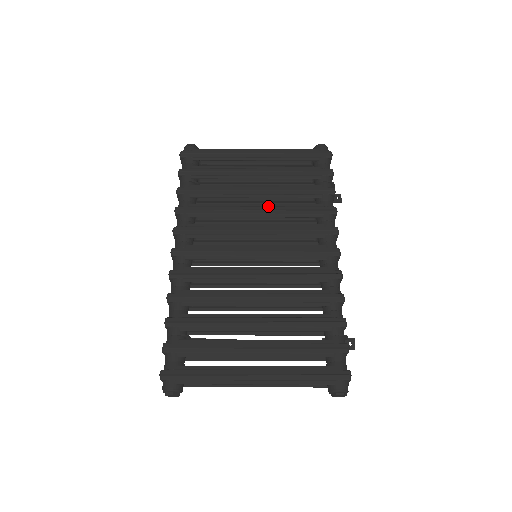
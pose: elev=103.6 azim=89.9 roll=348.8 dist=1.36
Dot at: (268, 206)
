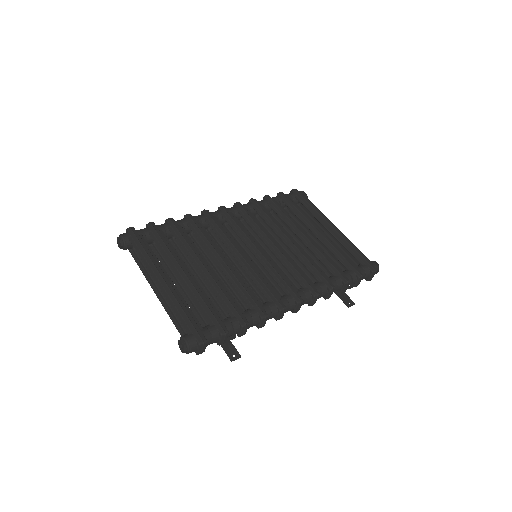
Dot at: (299, 246)
